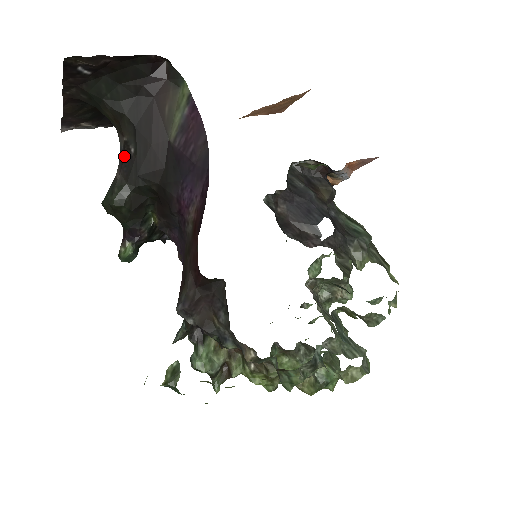
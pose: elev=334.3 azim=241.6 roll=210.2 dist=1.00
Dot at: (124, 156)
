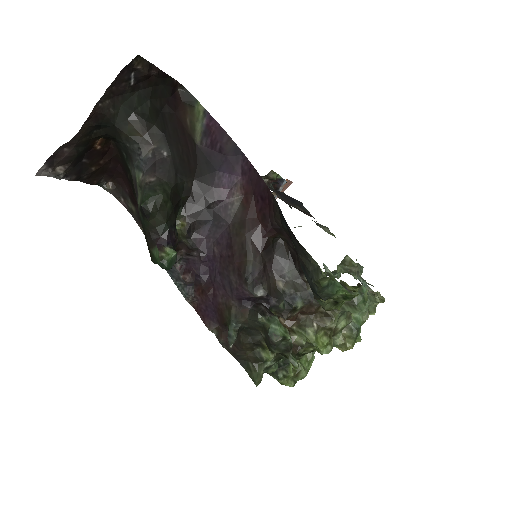
Dot at: (155, 161)
